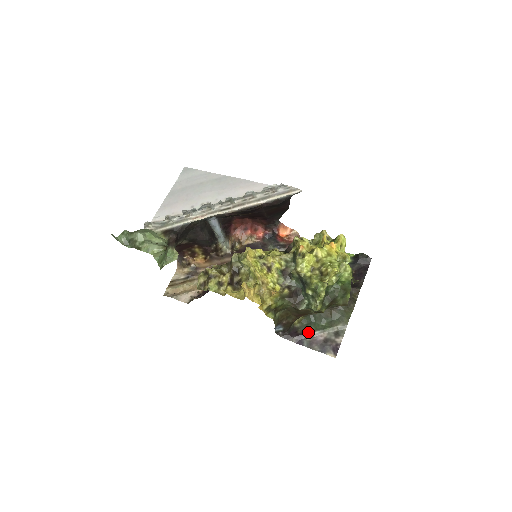
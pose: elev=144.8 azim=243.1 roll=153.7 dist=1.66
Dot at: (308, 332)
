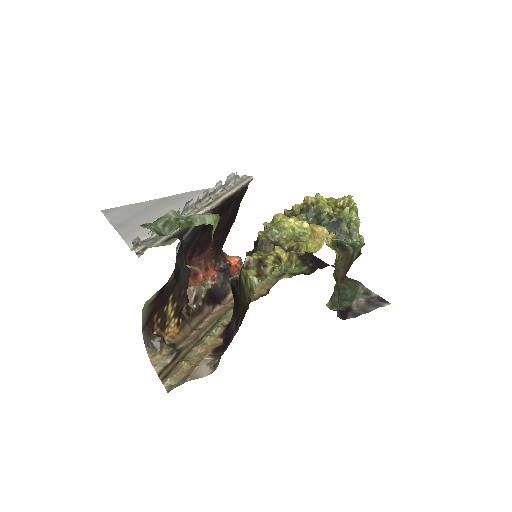
Dot at: (350, 305)
